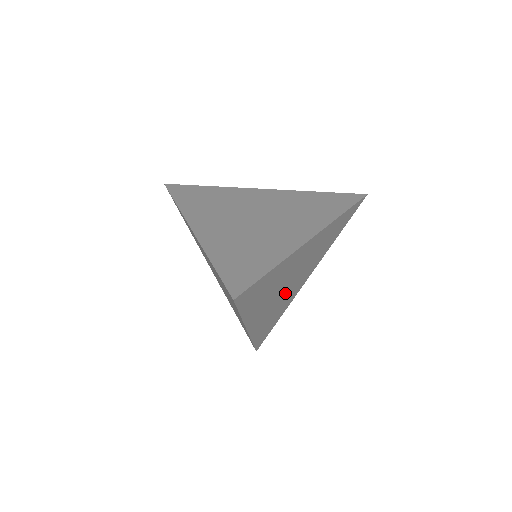
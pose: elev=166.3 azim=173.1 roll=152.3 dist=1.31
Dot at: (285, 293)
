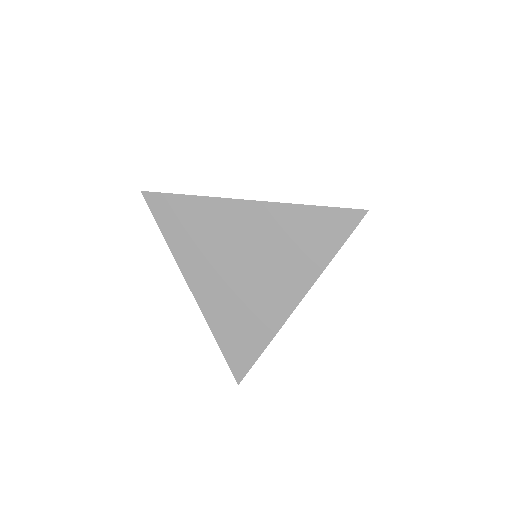
Dot at: occluded
